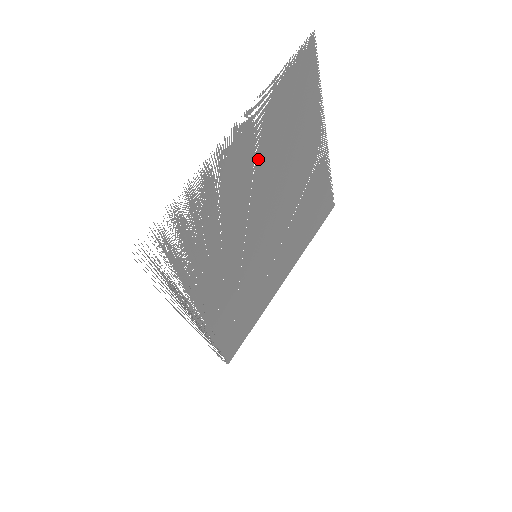
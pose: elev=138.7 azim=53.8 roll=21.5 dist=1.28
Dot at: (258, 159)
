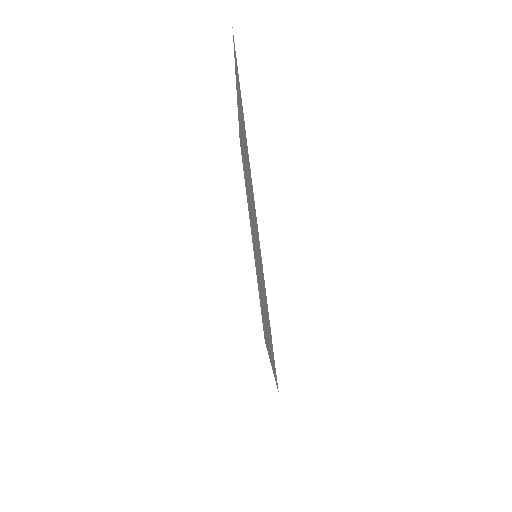
Dot at: (251, 194)
